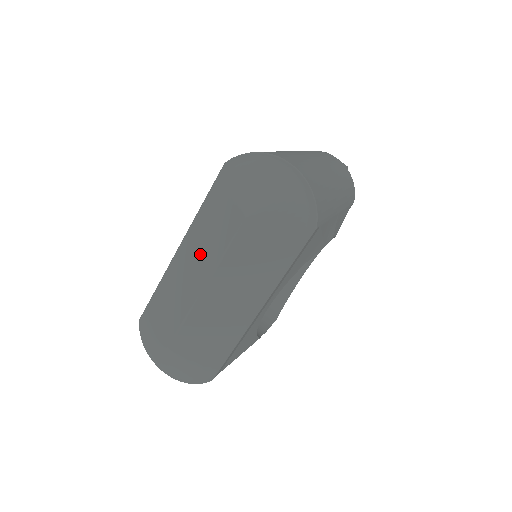
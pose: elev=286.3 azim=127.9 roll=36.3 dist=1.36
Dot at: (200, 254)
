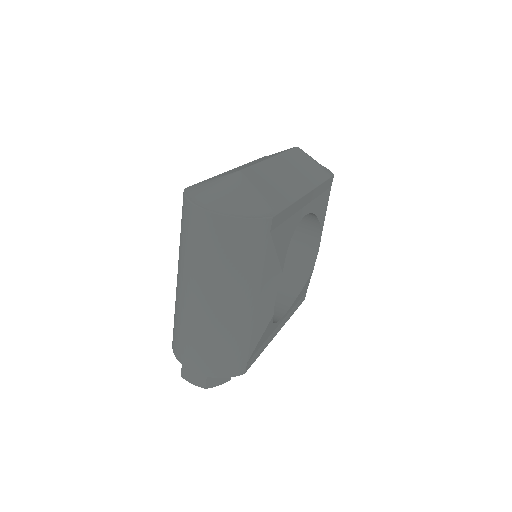
Dot at: occluded
